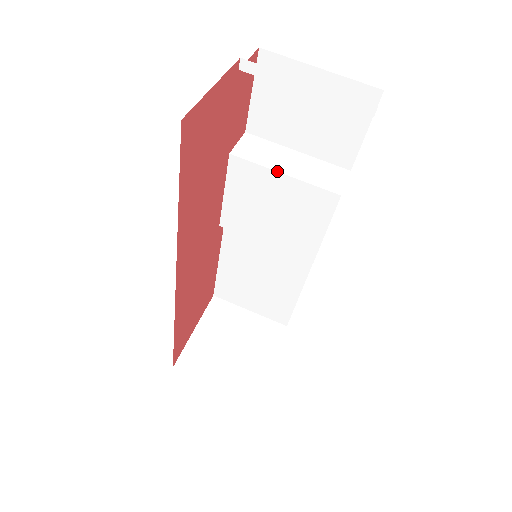
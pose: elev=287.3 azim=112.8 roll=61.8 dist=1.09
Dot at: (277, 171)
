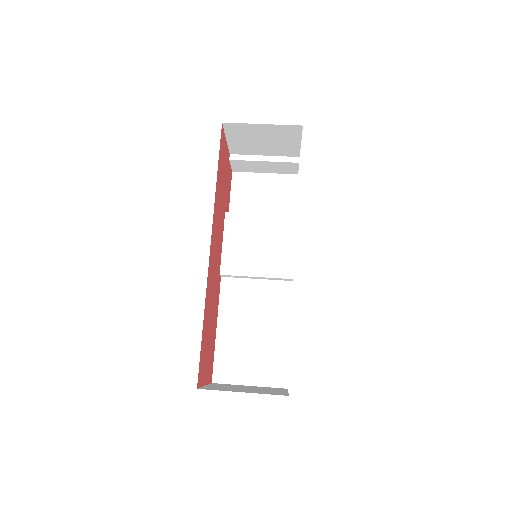
Dot at: occluded
